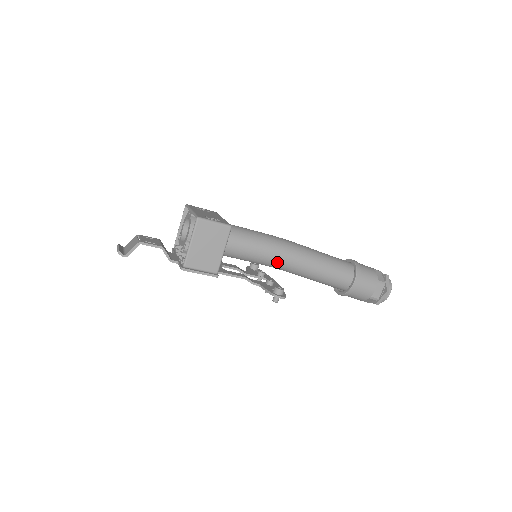
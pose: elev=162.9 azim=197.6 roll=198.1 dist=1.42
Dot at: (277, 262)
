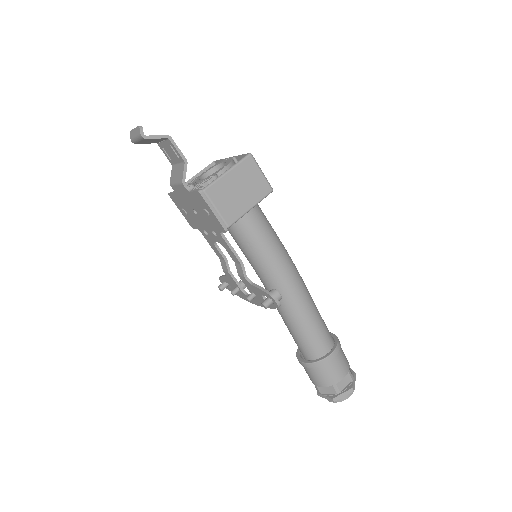
Dot at: (277, 273)
